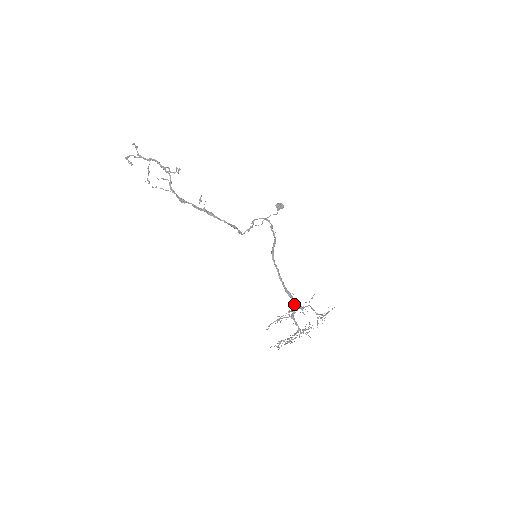
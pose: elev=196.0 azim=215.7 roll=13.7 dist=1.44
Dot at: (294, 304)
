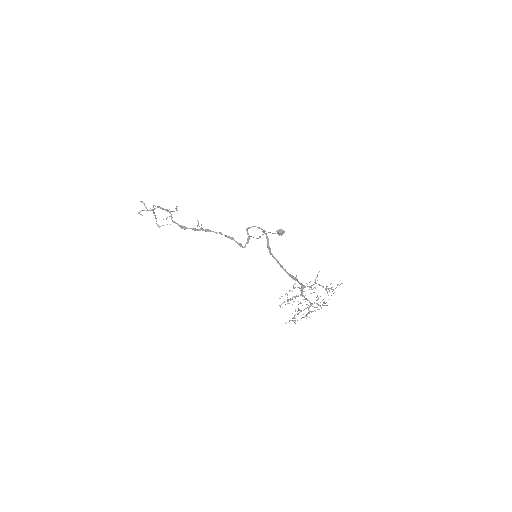
Dot at: (300, 284)
